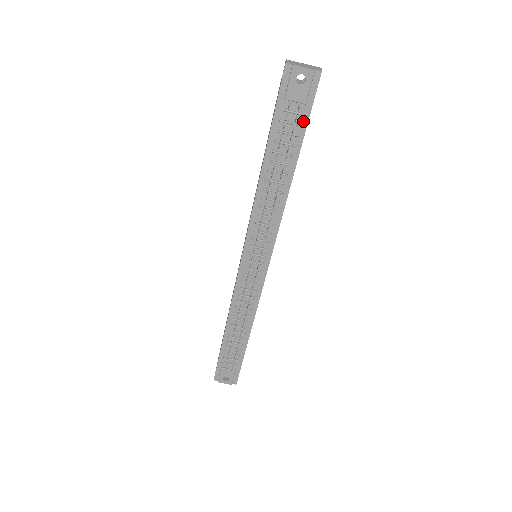
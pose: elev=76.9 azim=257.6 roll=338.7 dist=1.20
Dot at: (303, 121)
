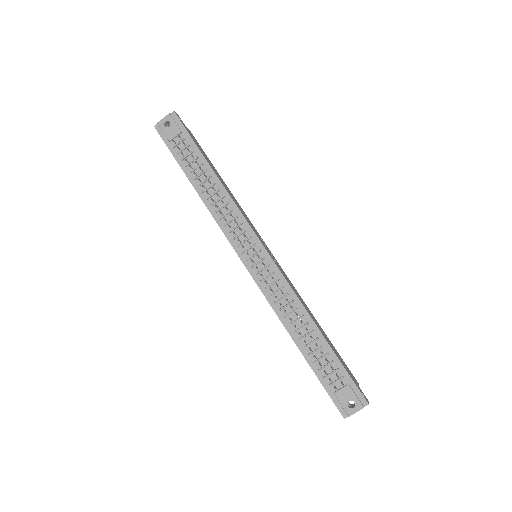
Dot at: (189, 141)
